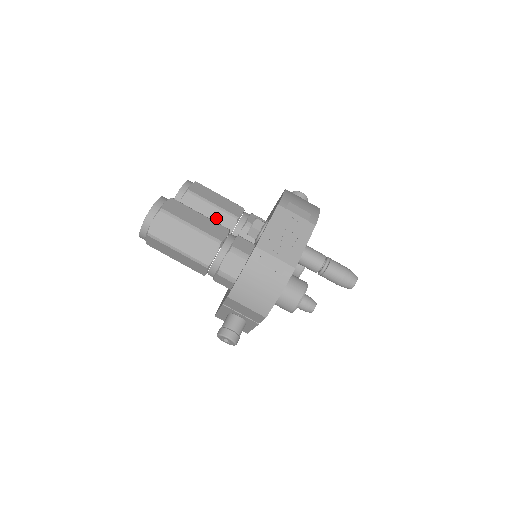
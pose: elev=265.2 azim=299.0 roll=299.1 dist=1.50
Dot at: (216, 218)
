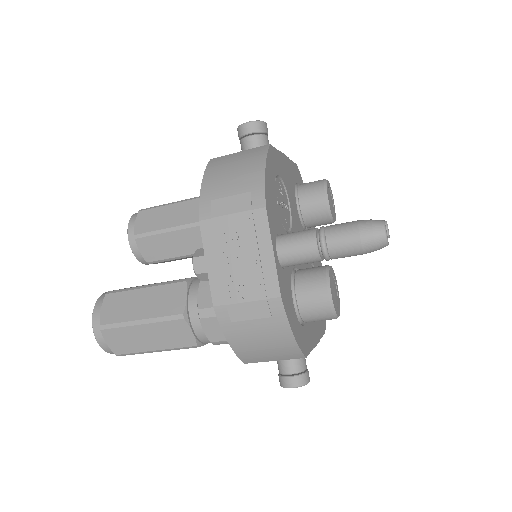
Dot at: (186, 240)
